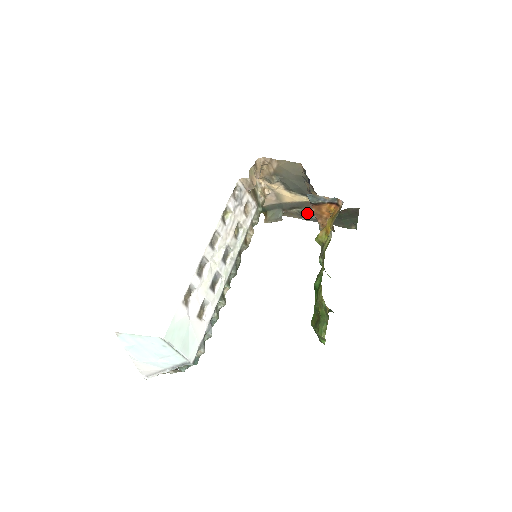
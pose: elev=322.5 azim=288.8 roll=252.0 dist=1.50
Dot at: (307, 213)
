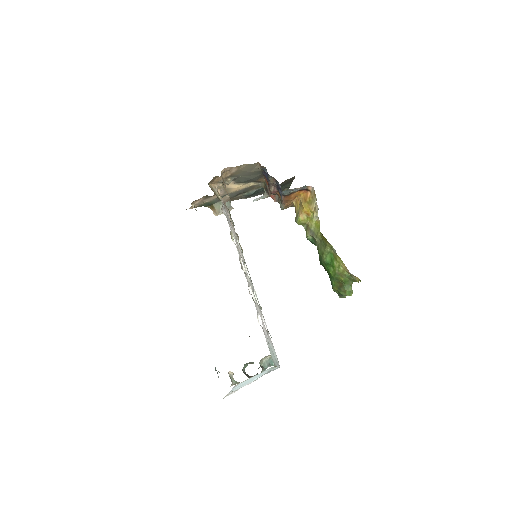
Dot at: (252, 194)
